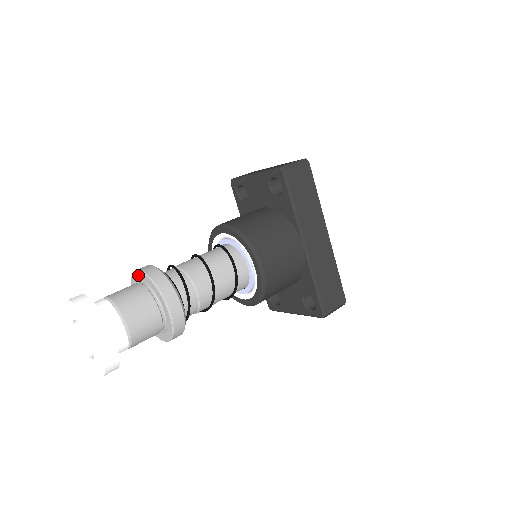
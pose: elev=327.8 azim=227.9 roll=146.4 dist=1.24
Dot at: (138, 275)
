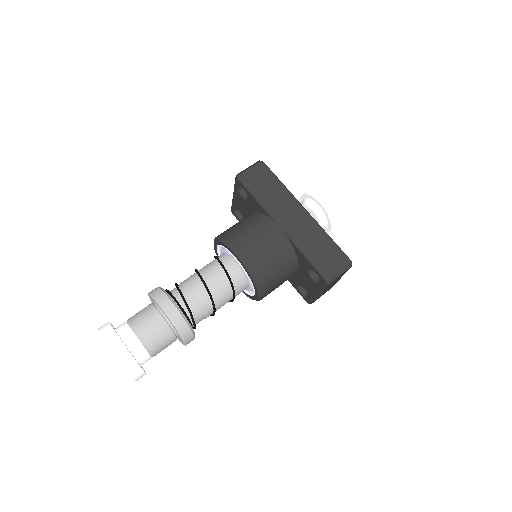
Dot at: (150, 299)
